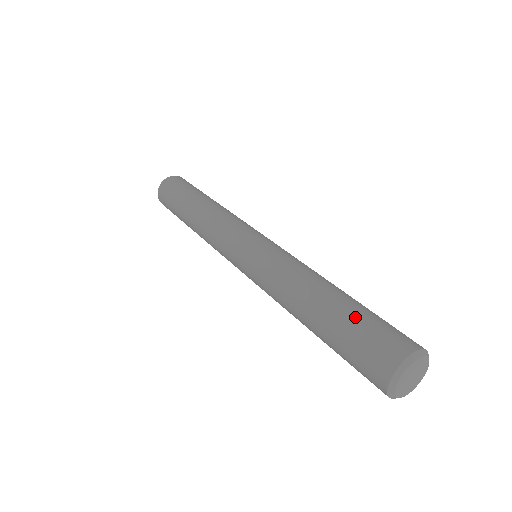
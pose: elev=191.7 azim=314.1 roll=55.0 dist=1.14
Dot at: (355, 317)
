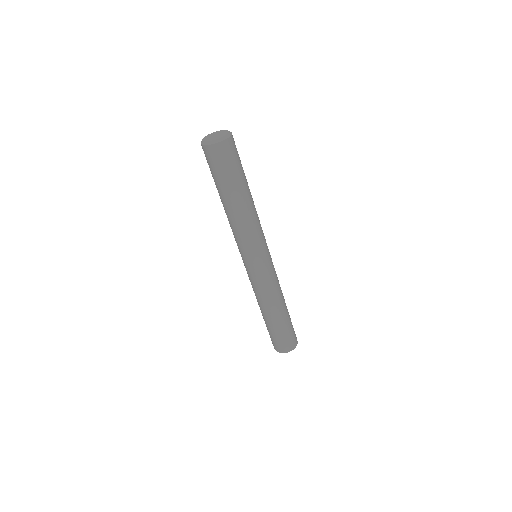
Dot at: (289, 326)
